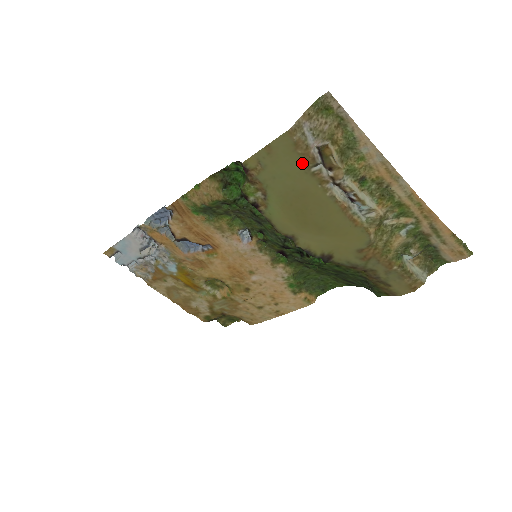
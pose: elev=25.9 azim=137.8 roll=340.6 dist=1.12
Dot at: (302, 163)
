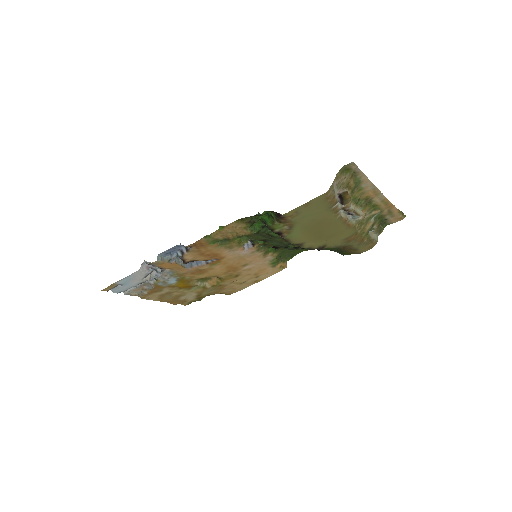
Dot at: (328, 206)
